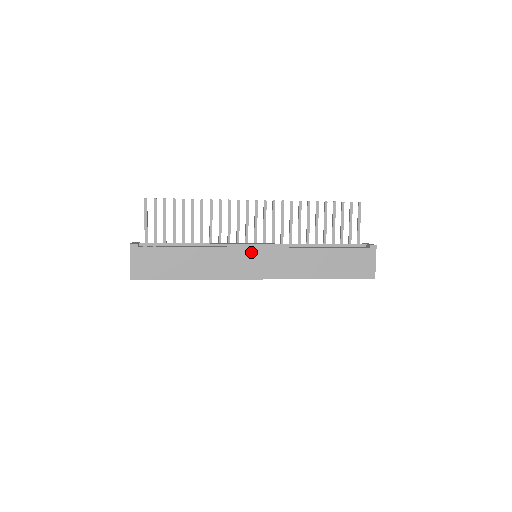
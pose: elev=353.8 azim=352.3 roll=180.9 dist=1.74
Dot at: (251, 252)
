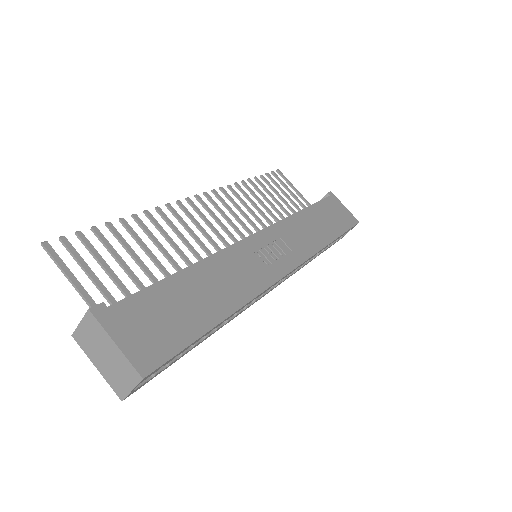
Dot at: (256, 241)
